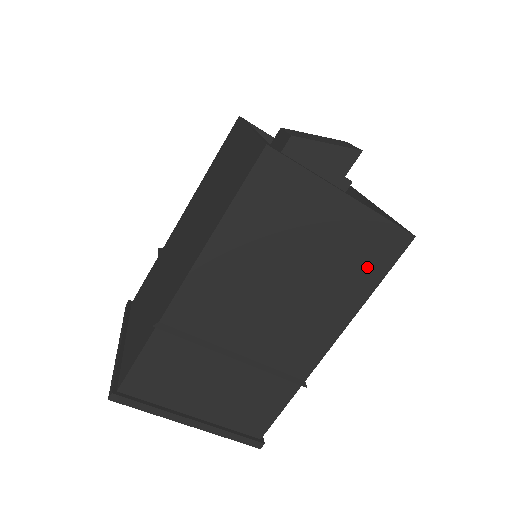
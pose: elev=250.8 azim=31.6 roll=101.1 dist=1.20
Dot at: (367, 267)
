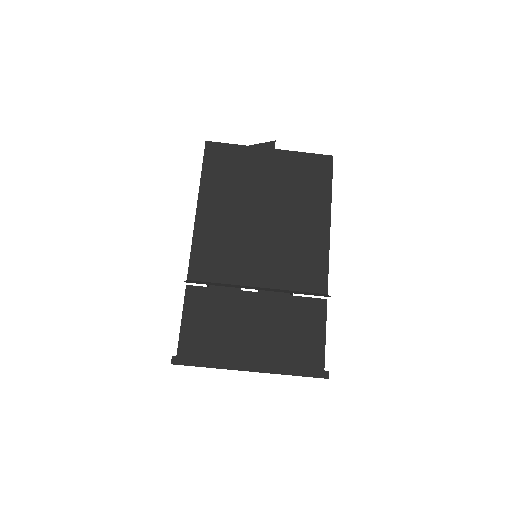
Dot at: (314, 187)
